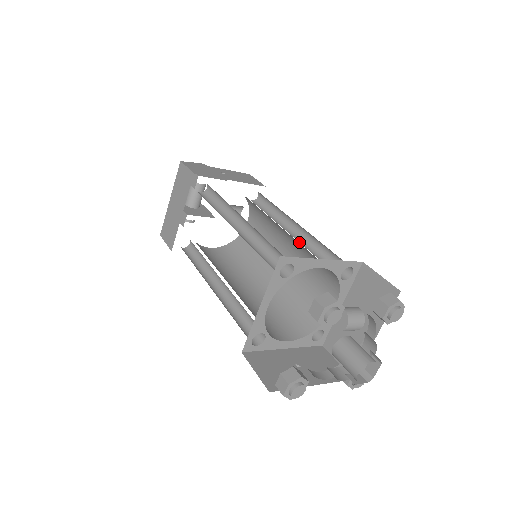
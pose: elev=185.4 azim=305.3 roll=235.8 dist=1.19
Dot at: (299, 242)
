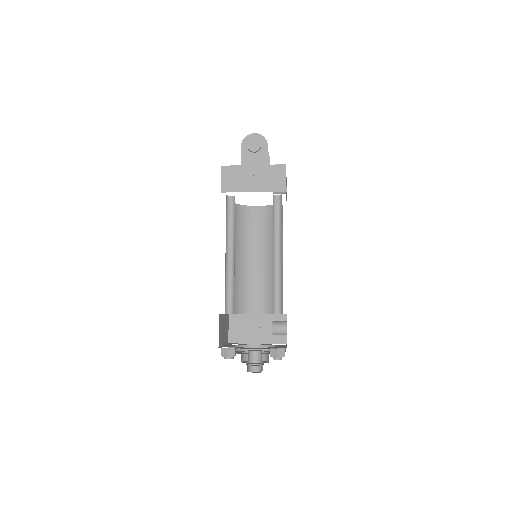
Dot at: (276, 266)
